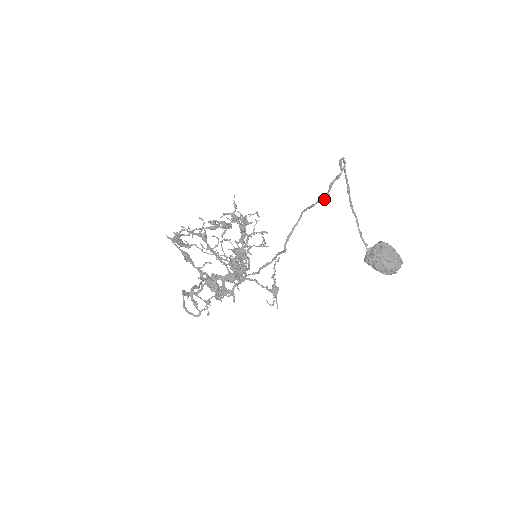
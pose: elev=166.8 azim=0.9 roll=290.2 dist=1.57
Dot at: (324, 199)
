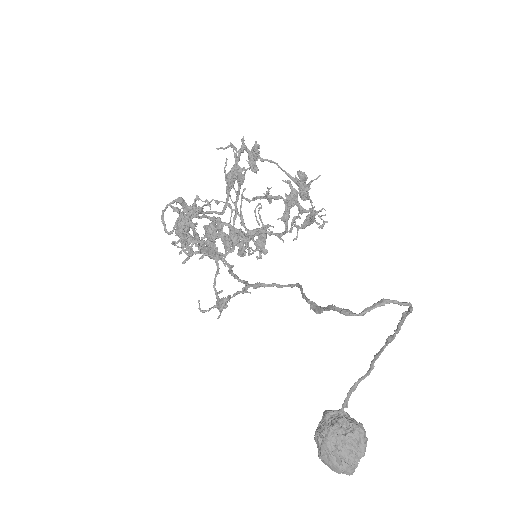
Dot at: (313, 308)
